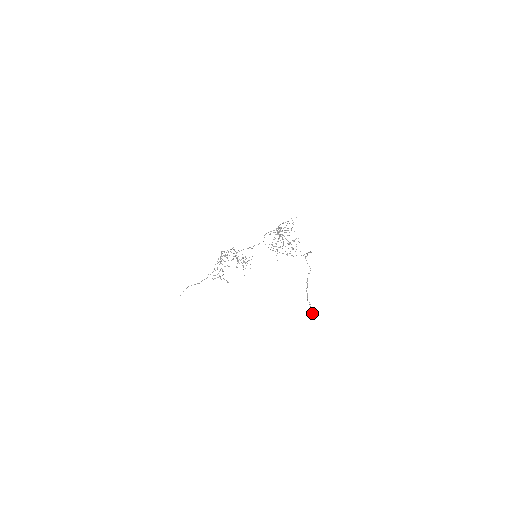
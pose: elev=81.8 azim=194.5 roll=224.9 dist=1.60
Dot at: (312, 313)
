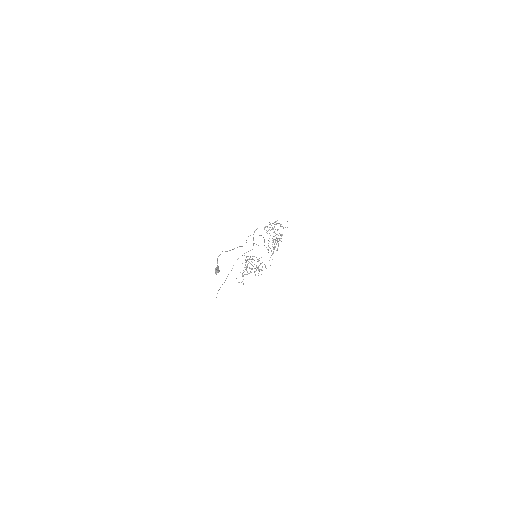
Dot at: (215, 269)
